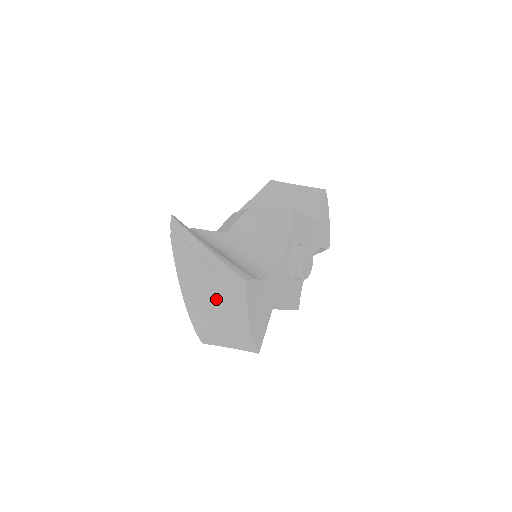
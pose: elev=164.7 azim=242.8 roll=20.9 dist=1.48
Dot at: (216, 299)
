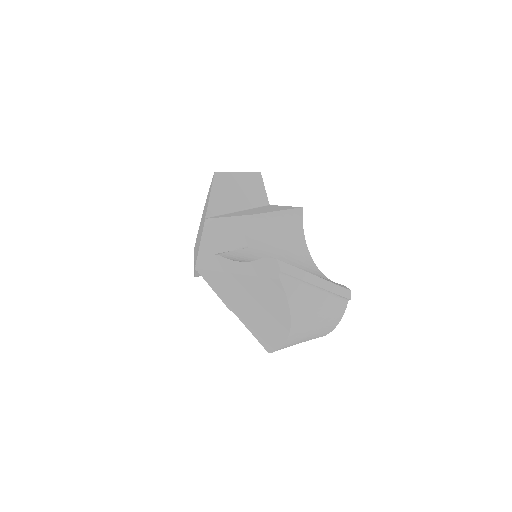
Dot at: (322, 314)
